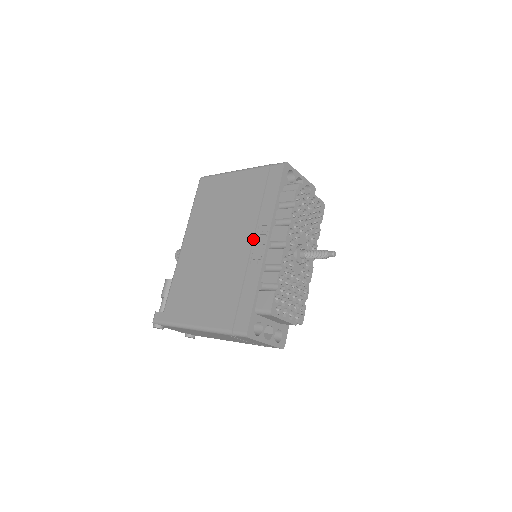
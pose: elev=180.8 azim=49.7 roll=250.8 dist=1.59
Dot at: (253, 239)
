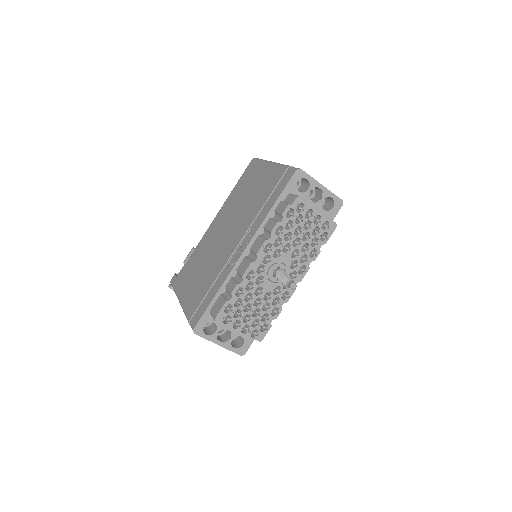
Dot at: (241, 240)
